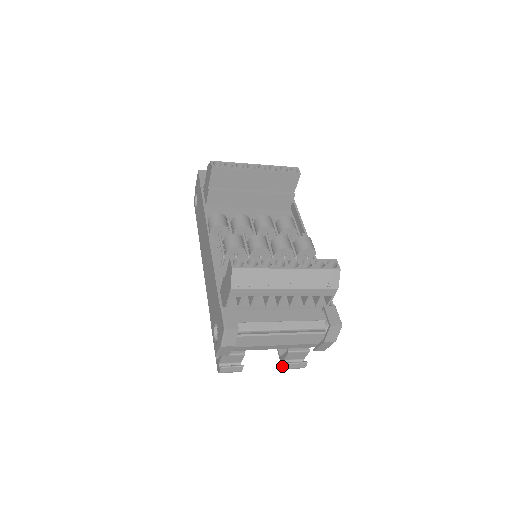
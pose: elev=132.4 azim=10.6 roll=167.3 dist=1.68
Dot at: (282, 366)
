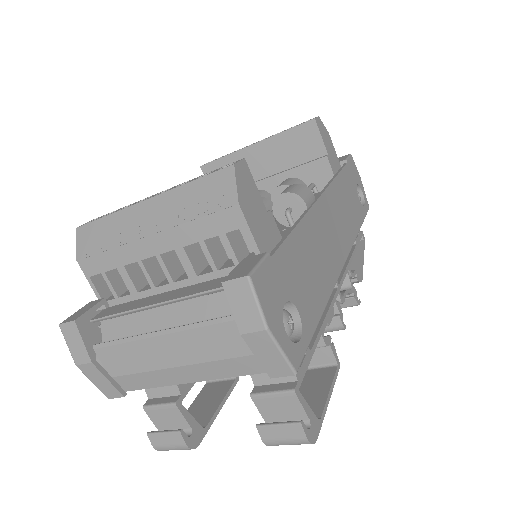
Dot at: occluded
